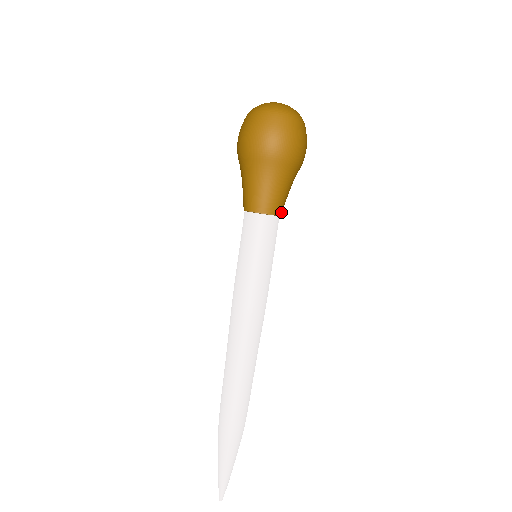
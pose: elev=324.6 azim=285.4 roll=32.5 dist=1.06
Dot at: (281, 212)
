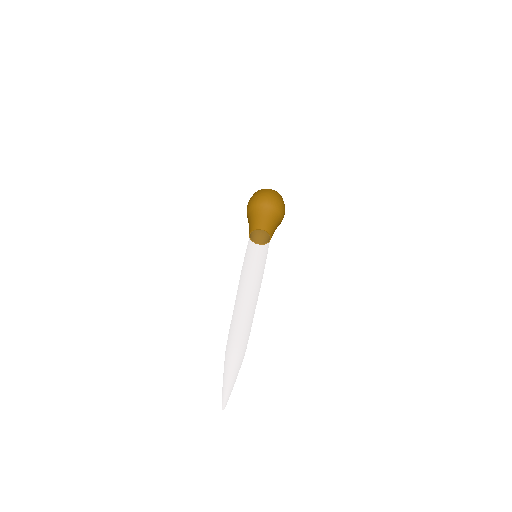
Dot at: (271, 234)
